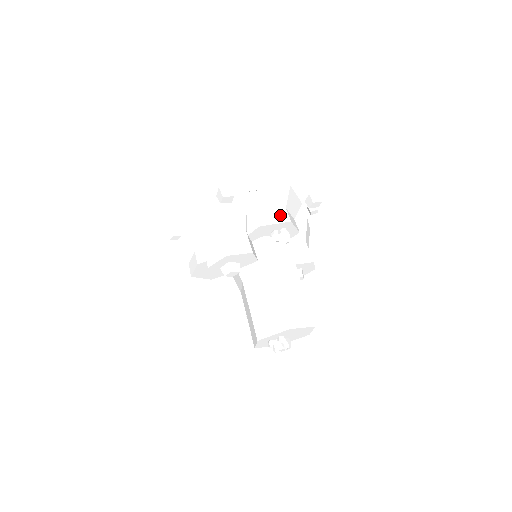
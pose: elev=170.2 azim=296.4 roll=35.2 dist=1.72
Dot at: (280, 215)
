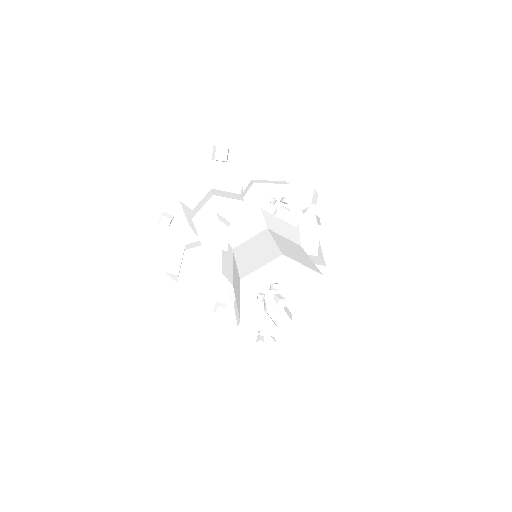
Dot at: (279, 182)
